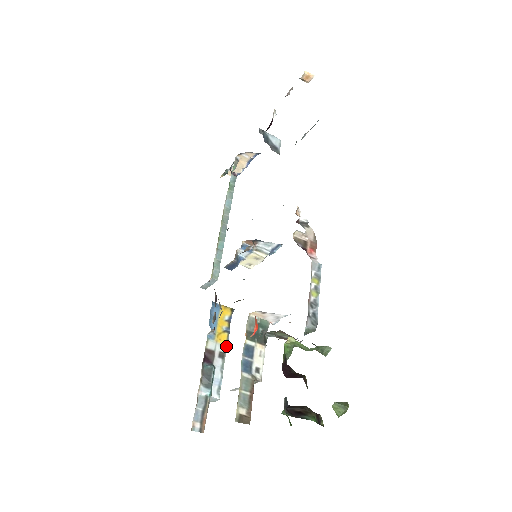
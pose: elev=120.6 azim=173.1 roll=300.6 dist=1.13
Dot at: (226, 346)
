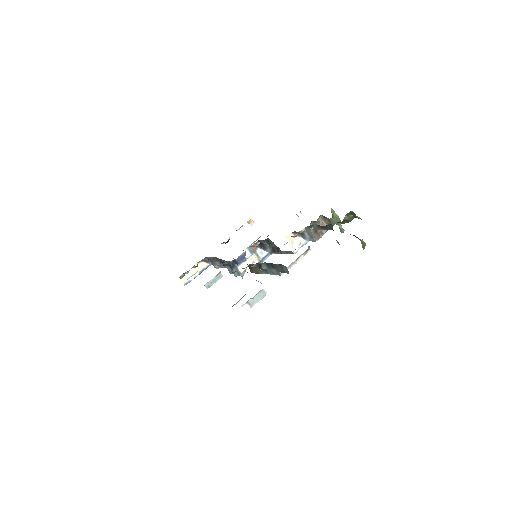
Dot at: occluded
